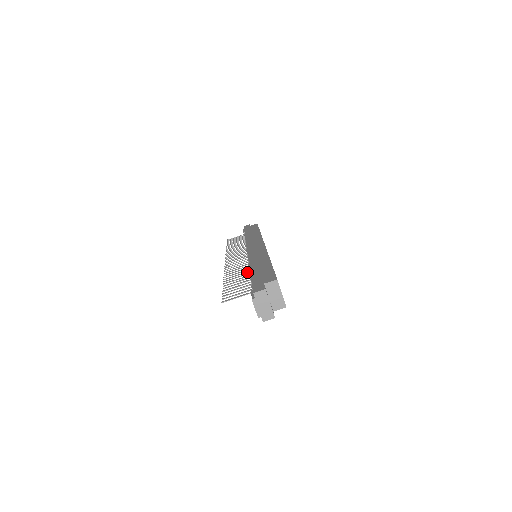
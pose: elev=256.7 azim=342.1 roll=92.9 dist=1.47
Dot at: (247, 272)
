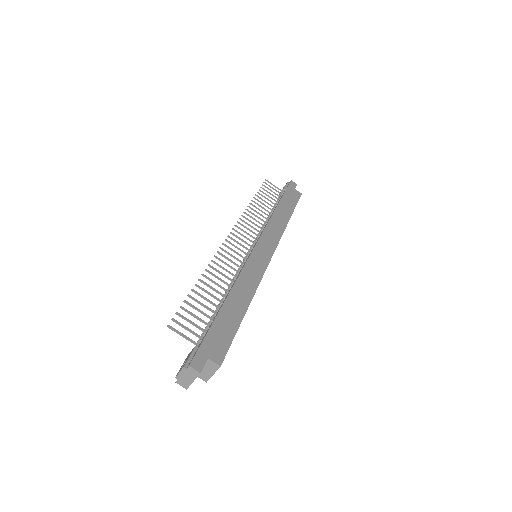
Dot at: (224, 290)
